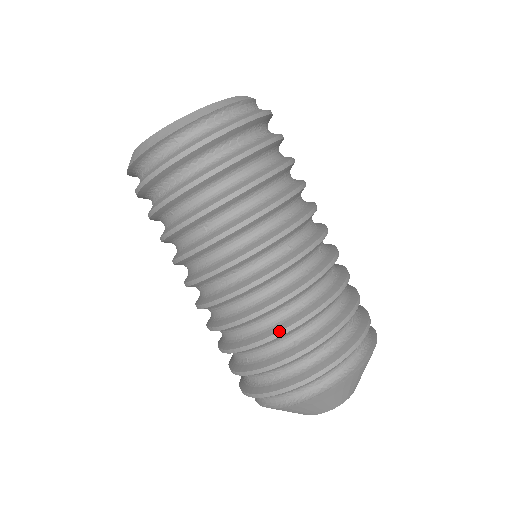
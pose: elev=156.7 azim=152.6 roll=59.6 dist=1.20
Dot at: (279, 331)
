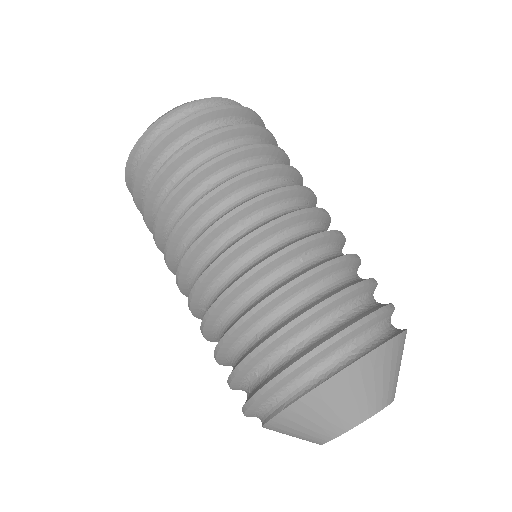
Dot at: (299, 276)
